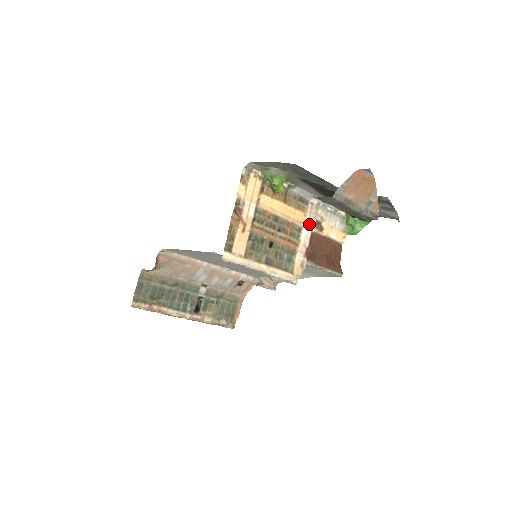
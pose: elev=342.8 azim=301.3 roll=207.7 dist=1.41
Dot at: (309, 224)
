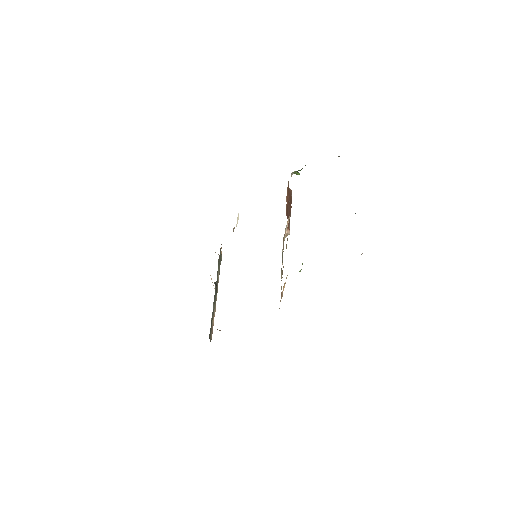
Dot at: occluded
